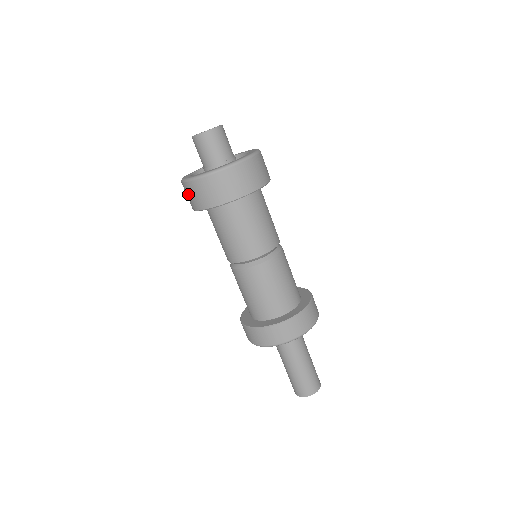
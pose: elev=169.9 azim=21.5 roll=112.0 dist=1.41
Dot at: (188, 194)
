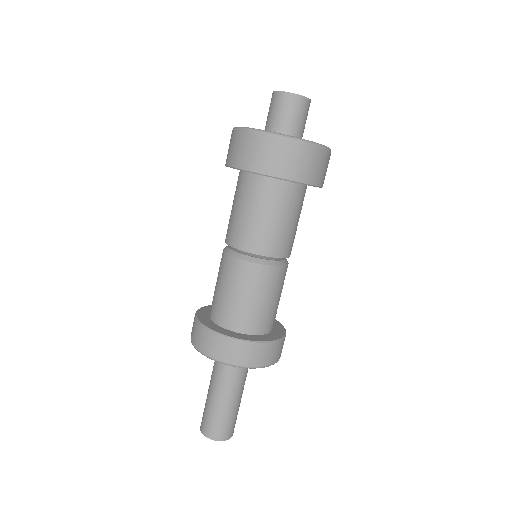
Dot at: (267, 151)
